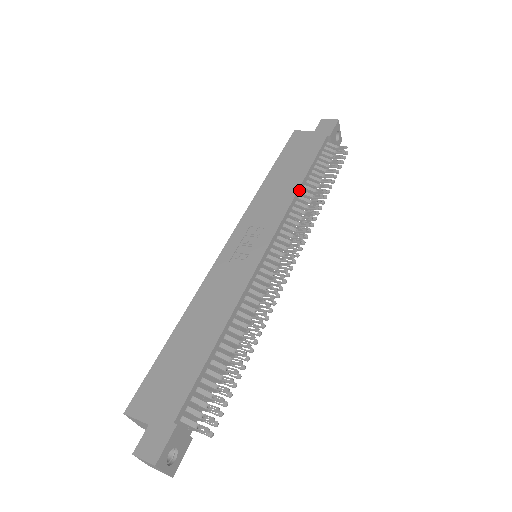
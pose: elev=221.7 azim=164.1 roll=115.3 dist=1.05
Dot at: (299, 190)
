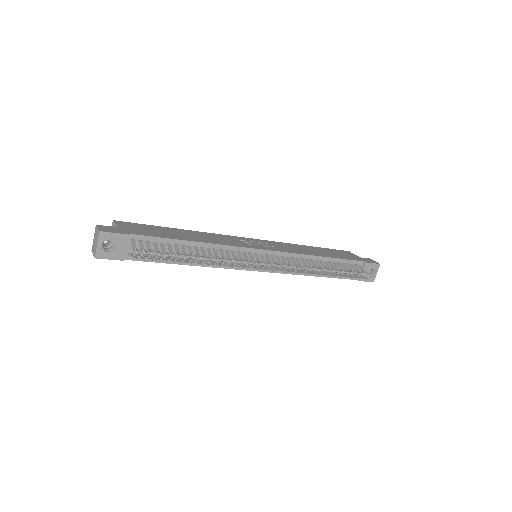
Dot at: (316, 257)
